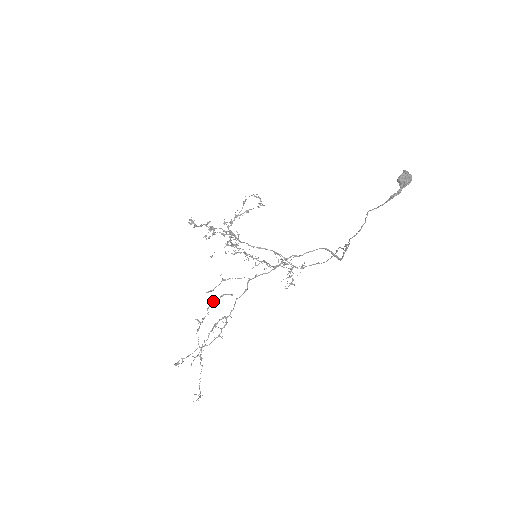
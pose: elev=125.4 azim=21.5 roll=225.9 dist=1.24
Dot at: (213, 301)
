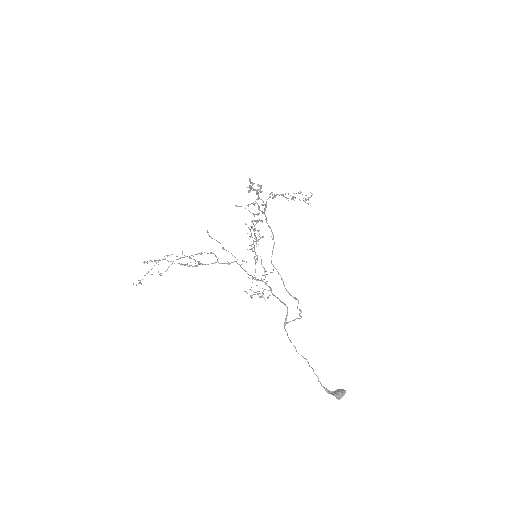
Dot at: occluded
